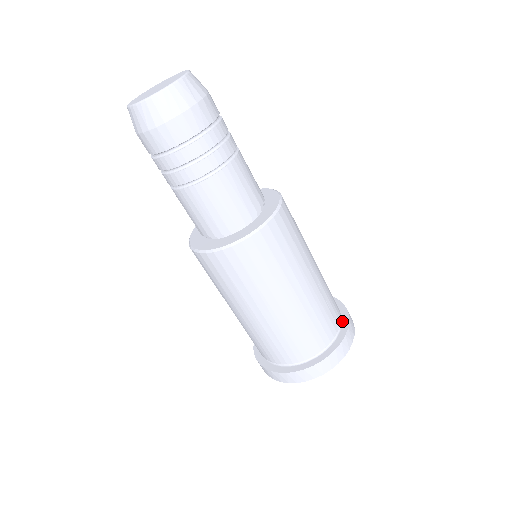
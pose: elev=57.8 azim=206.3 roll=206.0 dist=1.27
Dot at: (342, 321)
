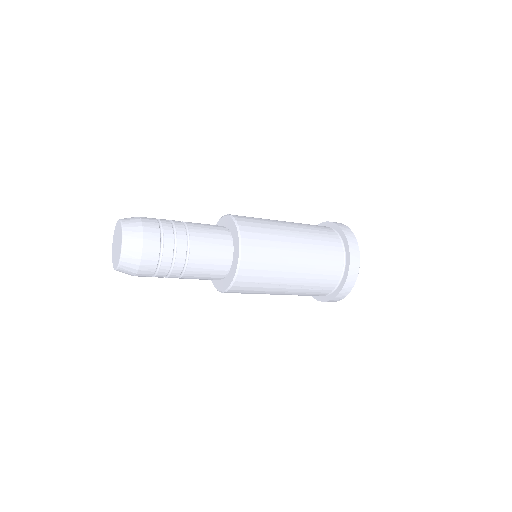
Dot at: (340, 284)
